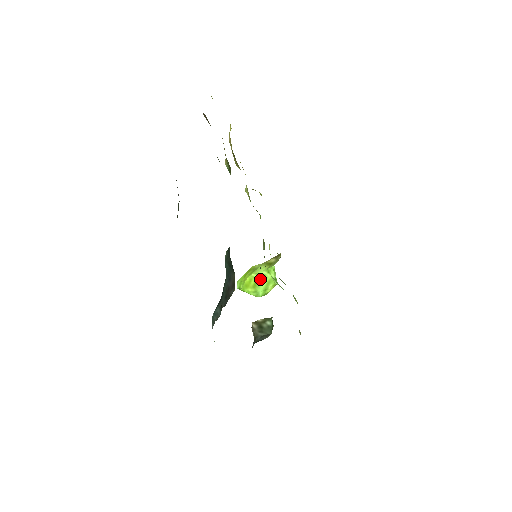
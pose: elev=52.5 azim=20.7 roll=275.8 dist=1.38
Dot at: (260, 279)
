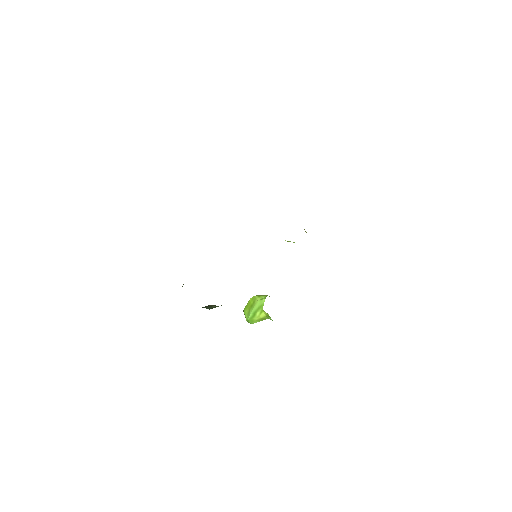
Dot at: (257, 301)
